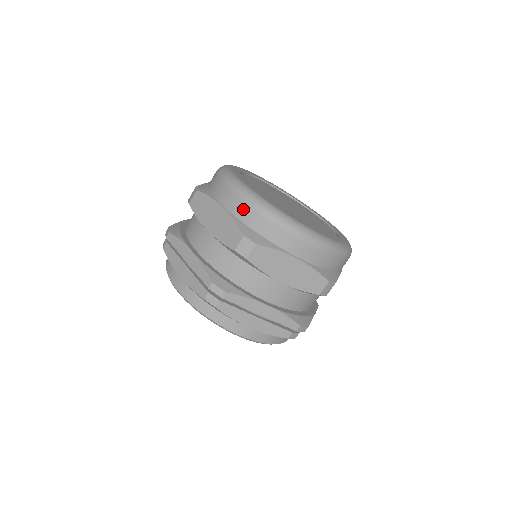
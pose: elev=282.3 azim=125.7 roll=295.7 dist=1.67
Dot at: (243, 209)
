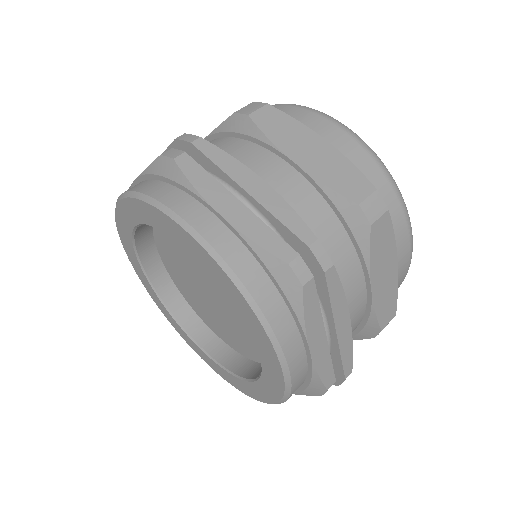
Dot at: (363, 157)
